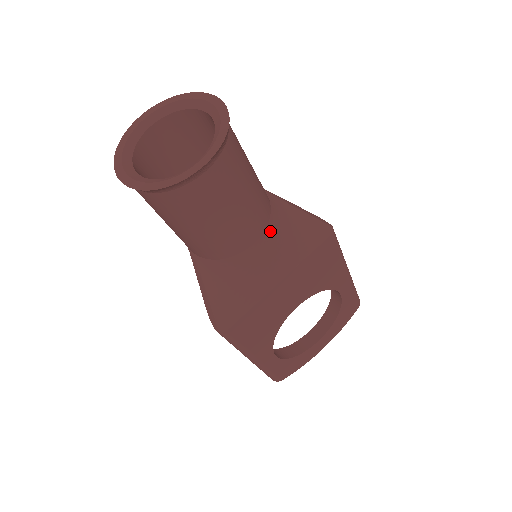
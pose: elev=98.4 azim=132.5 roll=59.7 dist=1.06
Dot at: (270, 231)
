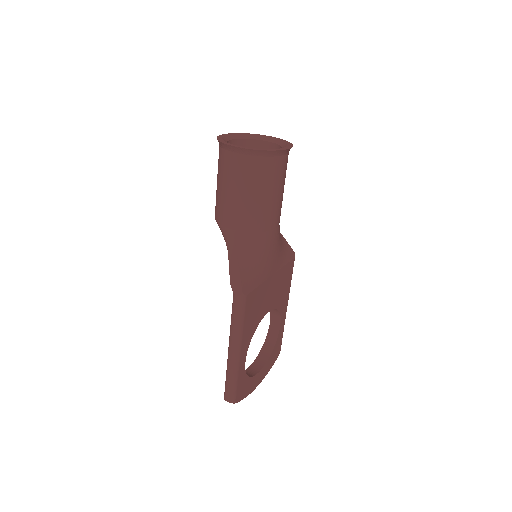
Dot at: (279, 228)
